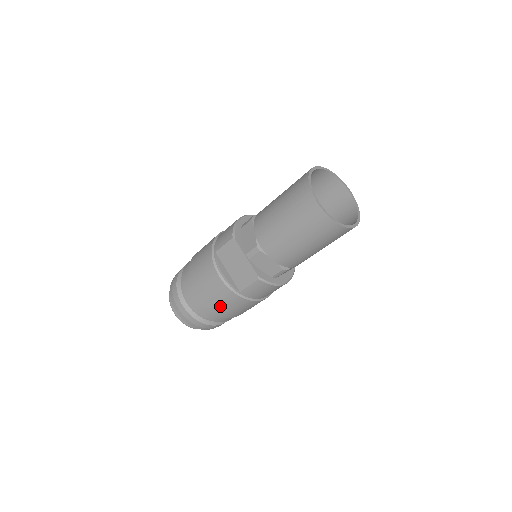
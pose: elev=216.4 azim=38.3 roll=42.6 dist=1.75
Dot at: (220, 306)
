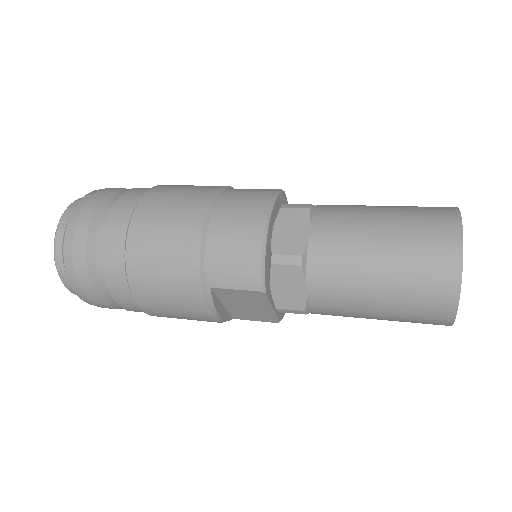
Dot at: occluded
